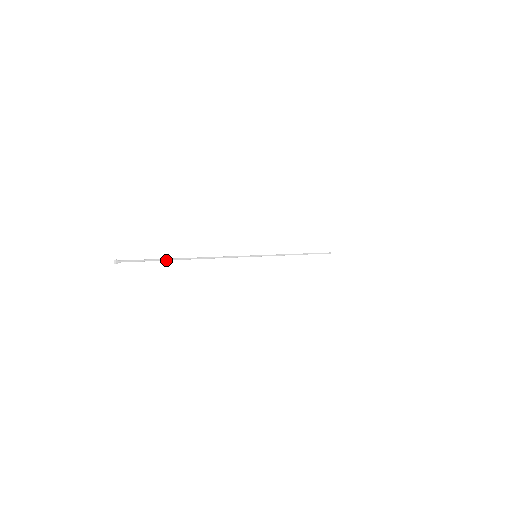
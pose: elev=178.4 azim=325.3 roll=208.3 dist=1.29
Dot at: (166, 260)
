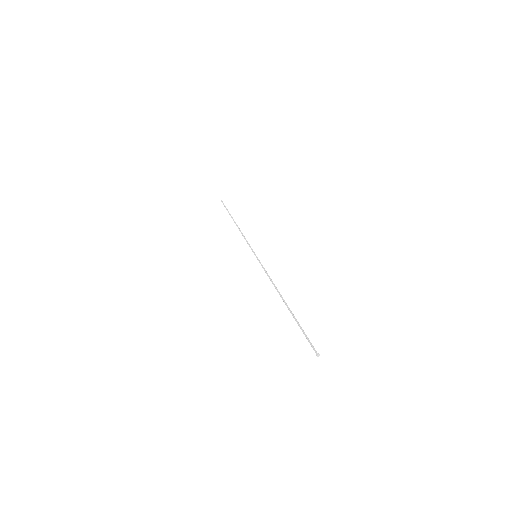
Dot at: (296, 321)
